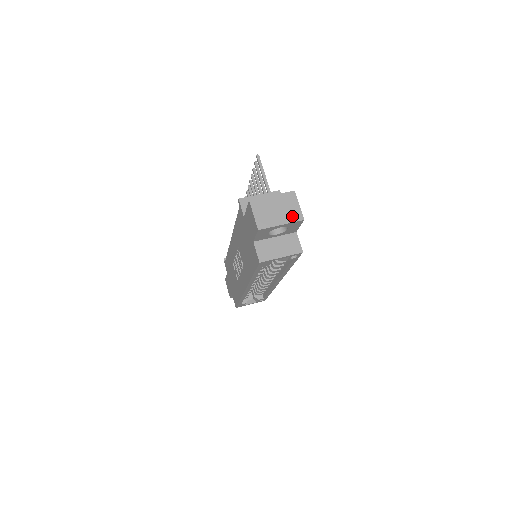
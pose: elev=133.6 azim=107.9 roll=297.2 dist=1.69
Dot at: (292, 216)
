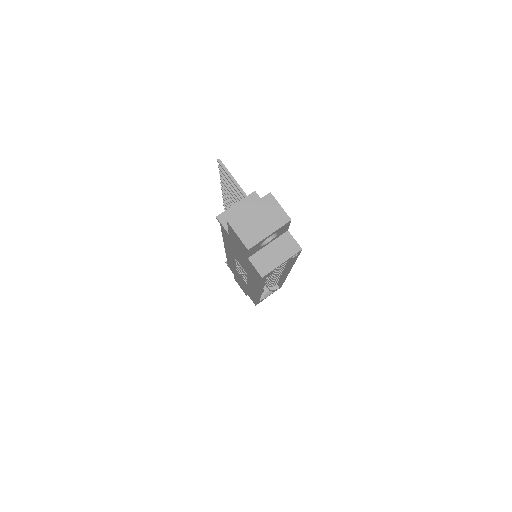
Dot at: (277, 221)
